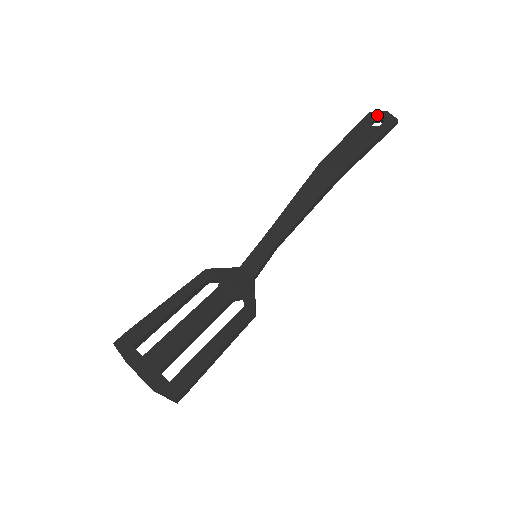
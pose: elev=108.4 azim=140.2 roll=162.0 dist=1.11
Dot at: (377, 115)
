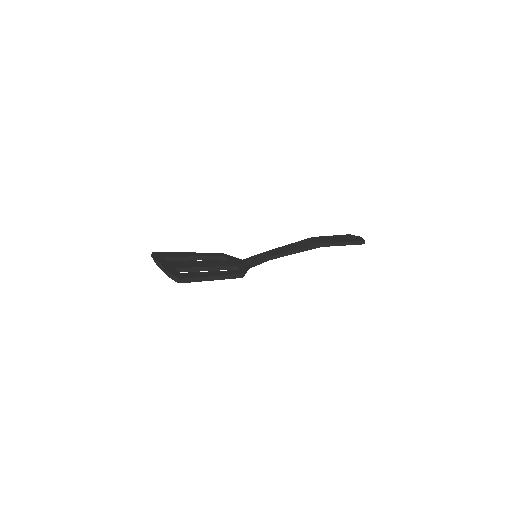
Dot at: (354, 236)
